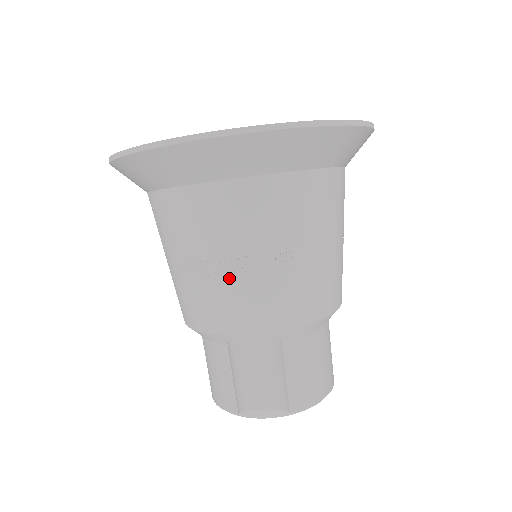
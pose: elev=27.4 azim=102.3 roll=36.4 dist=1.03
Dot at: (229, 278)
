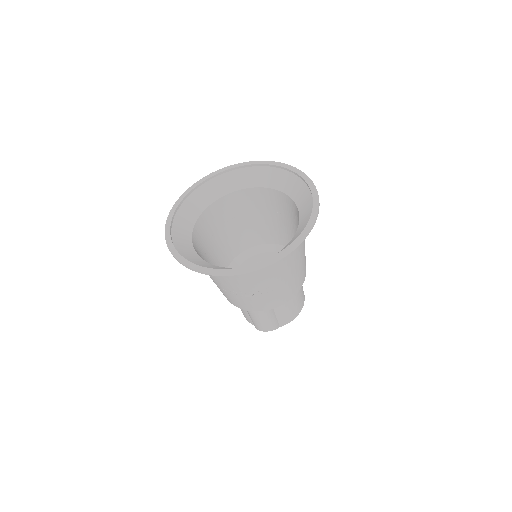
Dot at: (242, 297)
